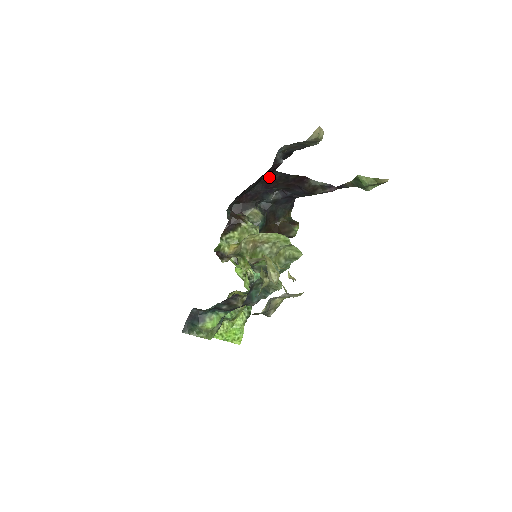
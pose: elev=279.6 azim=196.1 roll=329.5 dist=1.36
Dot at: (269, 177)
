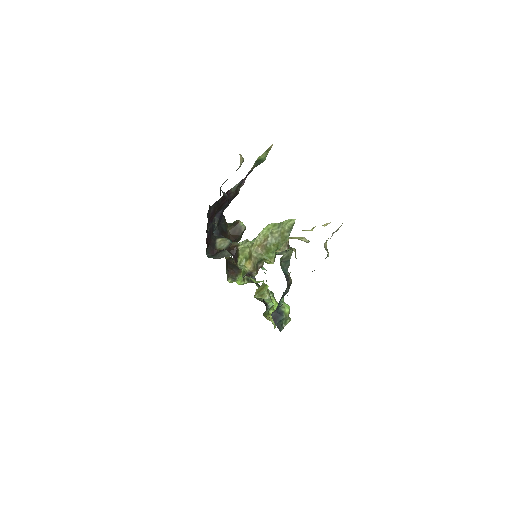
Dot at: (209, 214)
